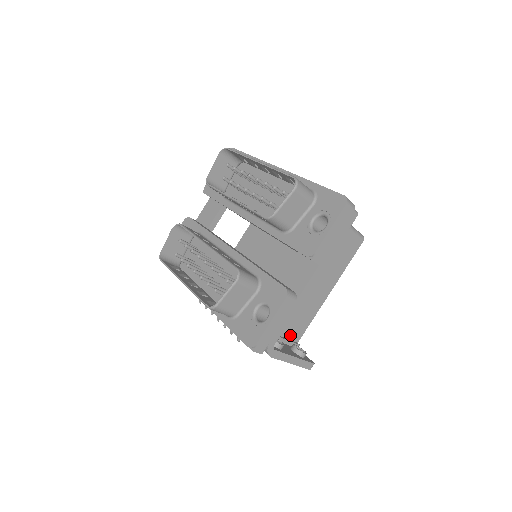
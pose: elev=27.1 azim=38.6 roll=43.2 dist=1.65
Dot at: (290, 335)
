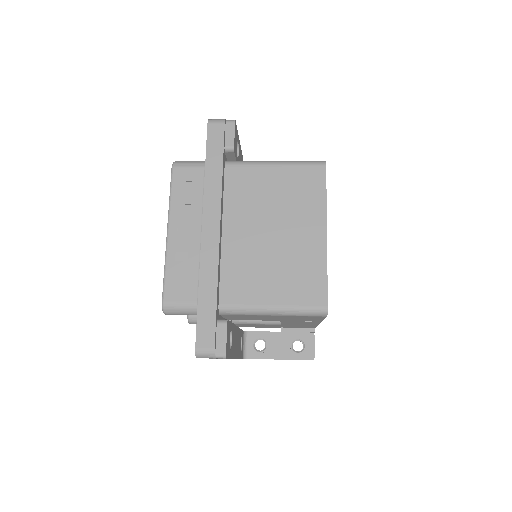
Dot at: (297, 327)
